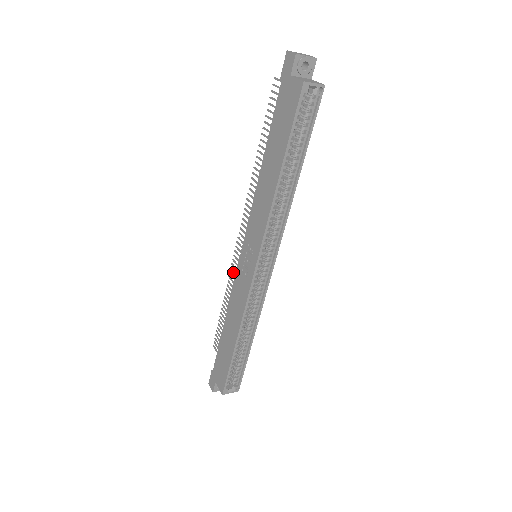
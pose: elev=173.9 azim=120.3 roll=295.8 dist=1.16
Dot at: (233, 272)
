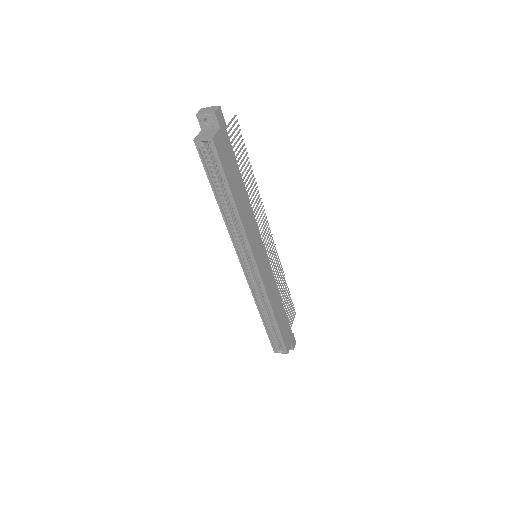
Dot at: (276, 261)
